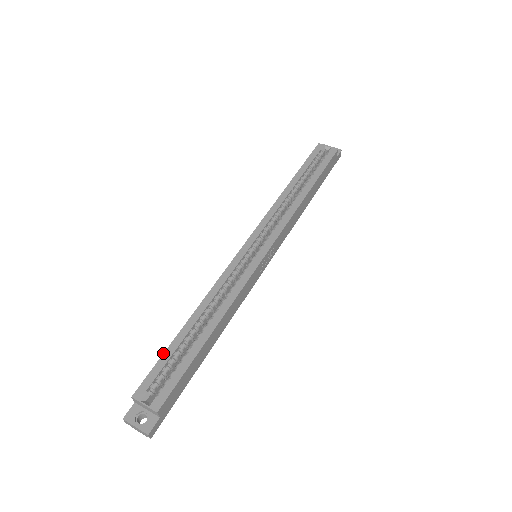
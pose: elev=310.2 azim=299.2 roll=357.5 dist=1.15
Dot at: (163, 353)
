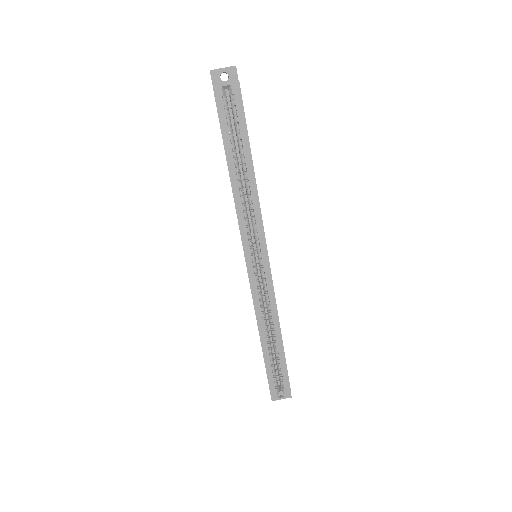
Dot at: occluded
